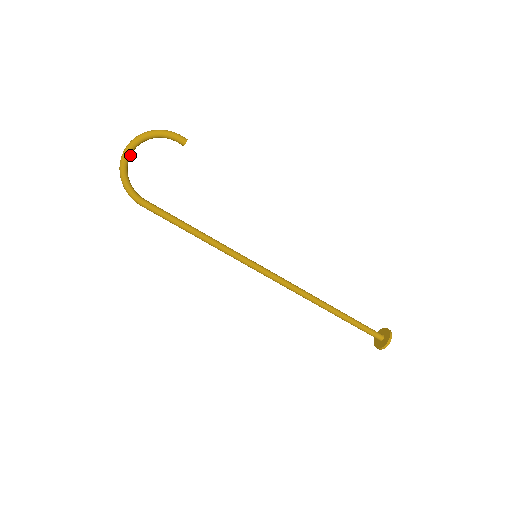
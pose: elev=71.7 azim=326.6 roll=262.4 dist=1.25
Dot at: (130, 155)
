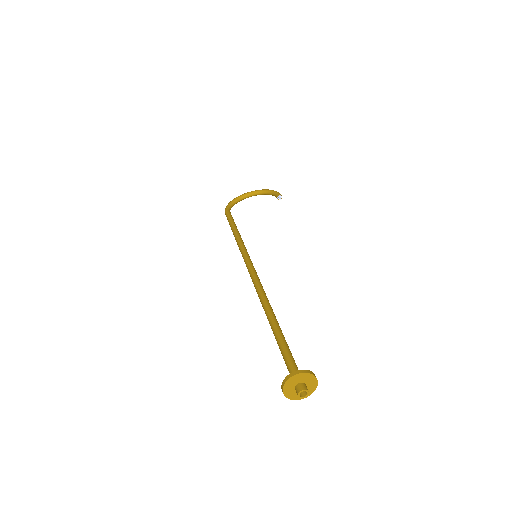
Dot at: (247, 196)
